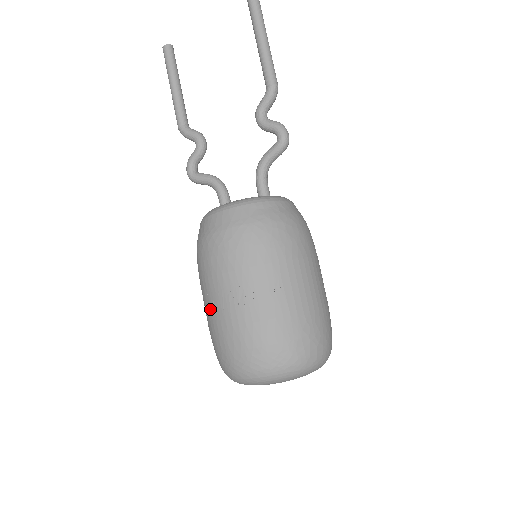
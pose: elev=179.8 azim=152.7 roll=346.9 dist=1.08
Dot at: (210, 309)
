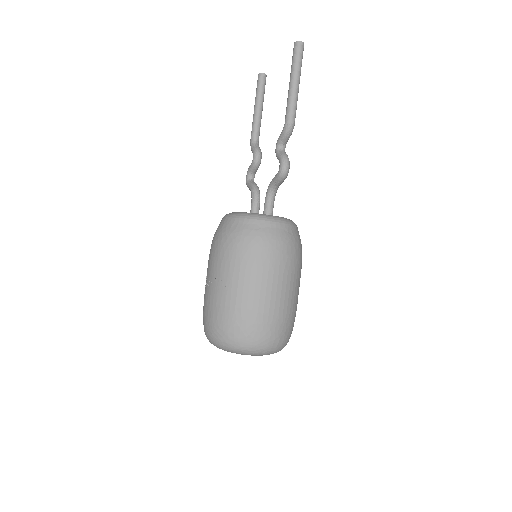
Dot at: occluded
